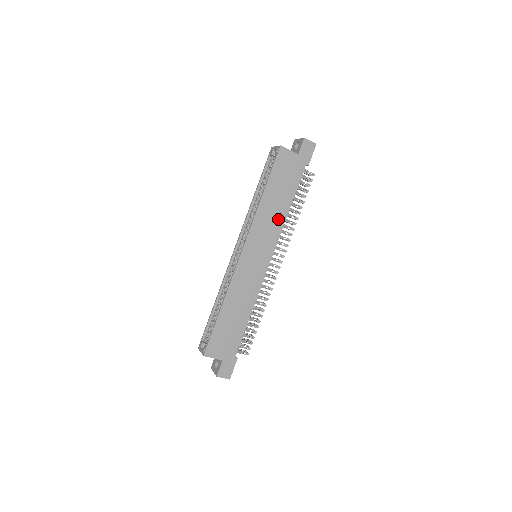
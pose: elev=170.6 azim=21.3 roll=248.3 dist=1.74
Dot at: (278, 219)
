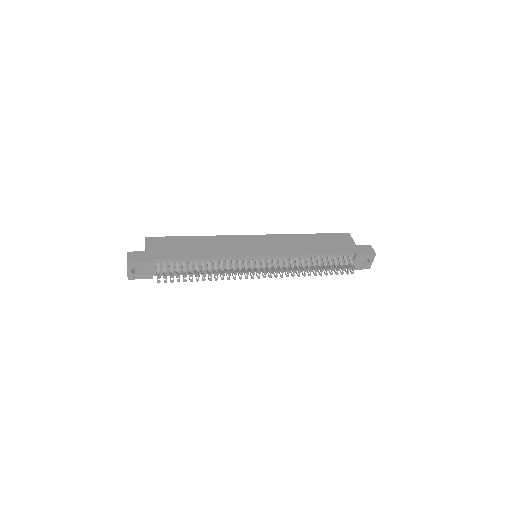
Dot at: (298, 249)
